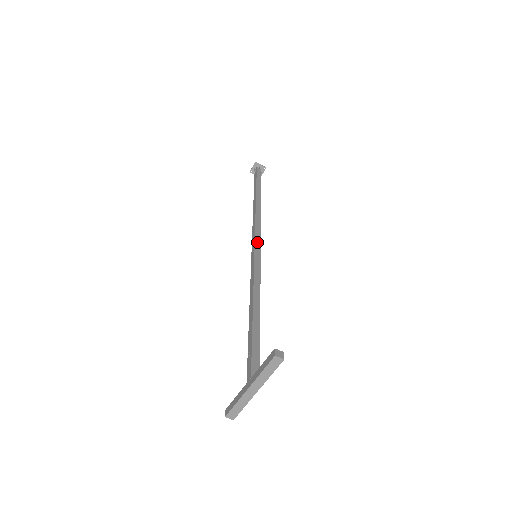
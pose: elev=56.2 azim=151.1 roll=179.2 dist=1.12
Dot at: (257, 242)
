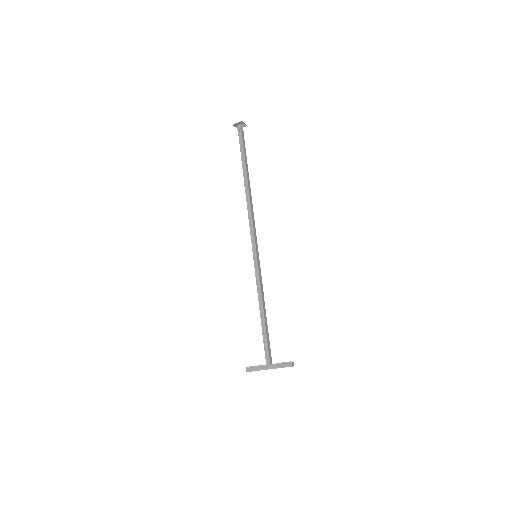
Dot at: (256, 242)
